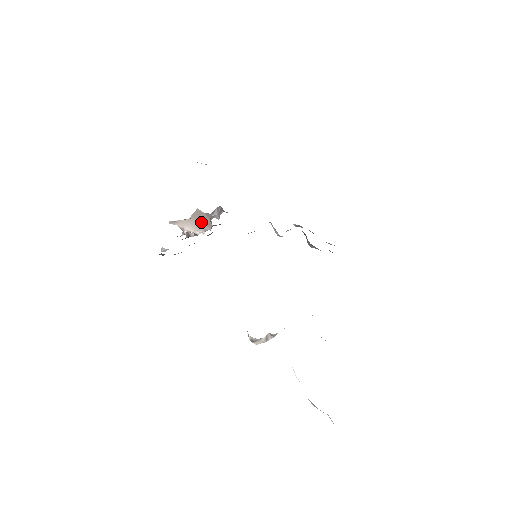
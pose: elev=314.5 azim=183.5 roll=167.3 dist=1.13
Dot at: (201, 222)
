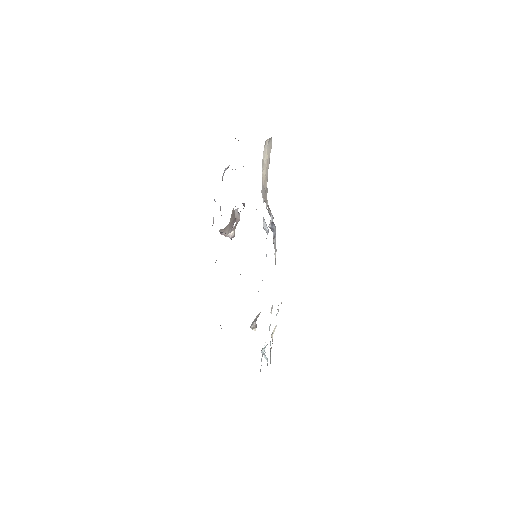
Dot at: (232, 222)
